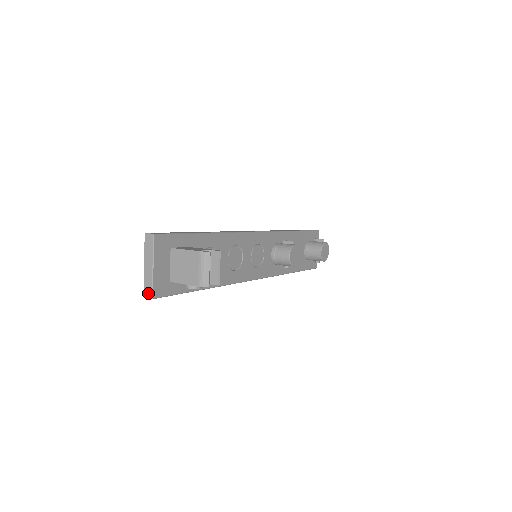
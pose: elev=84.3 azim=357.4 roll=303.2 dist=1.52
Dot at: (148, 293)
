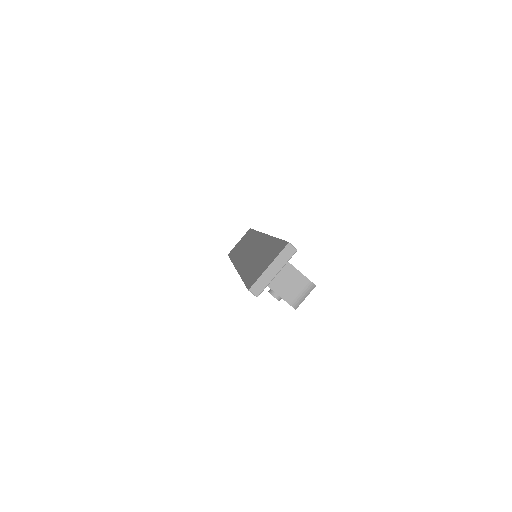
Dot at: (257, 290)
